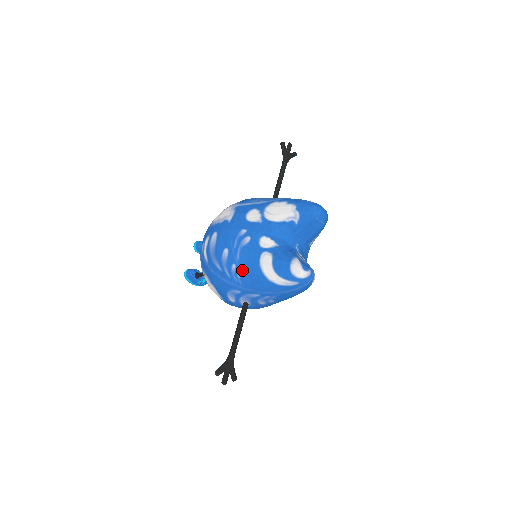
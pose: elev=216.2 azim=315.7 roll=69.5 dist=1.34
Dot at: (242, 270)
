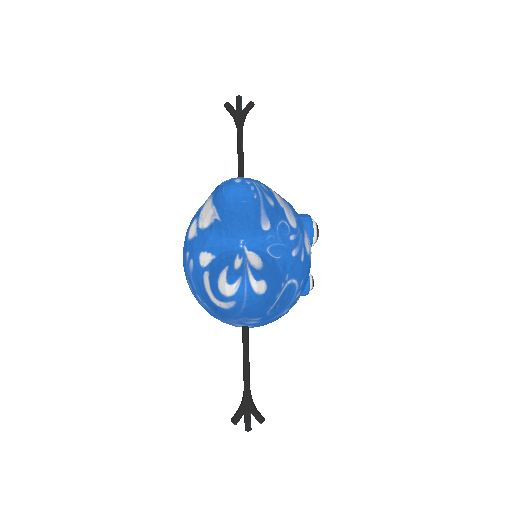
Dot at: (203, 300)
